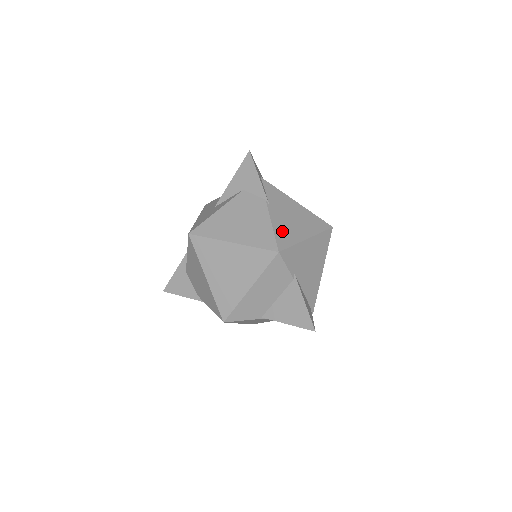
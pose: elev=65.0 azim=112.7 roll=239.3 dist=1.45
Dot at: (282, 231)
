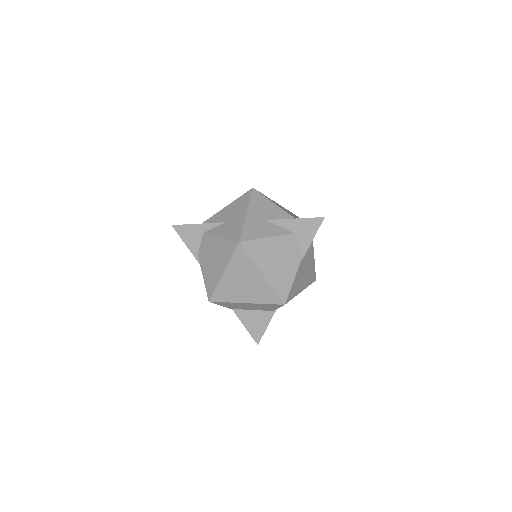
Dot at: (295, 285)
